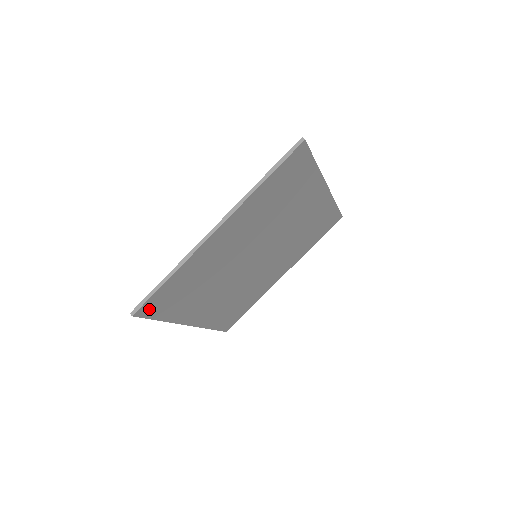
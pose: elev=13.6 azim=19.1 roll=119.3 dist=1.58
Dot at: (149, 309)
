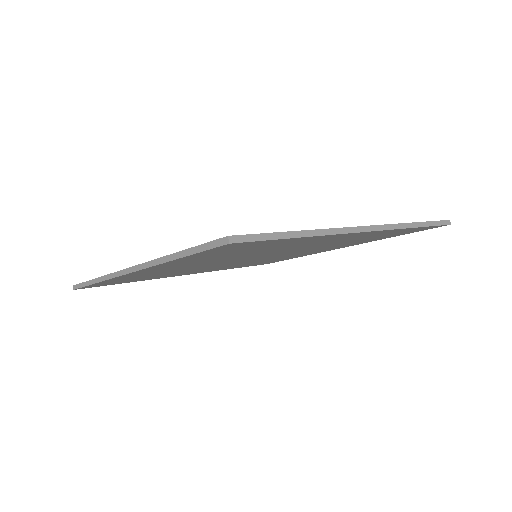
Dot at: (229, 246)
